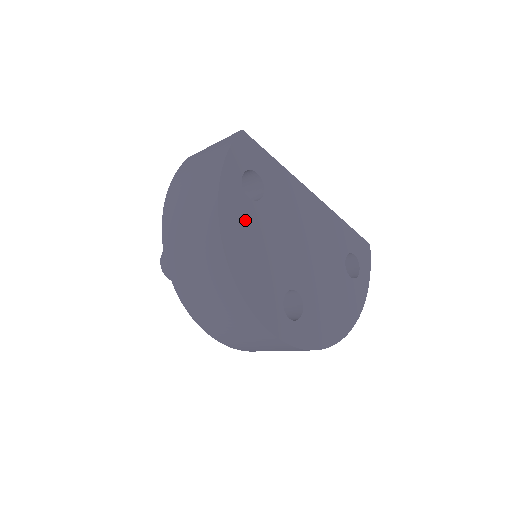
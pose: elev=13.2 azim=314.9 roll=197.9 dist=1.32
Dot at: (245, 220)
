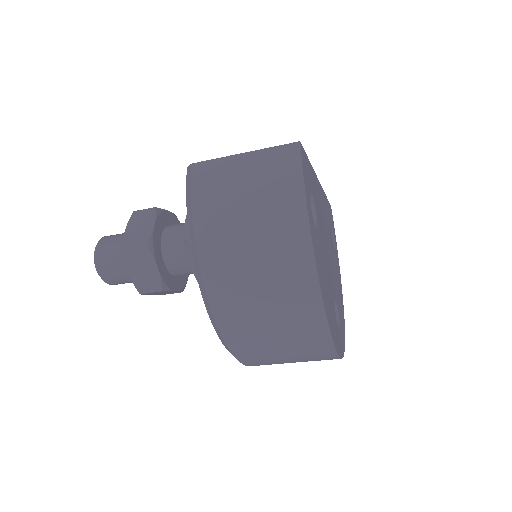
Dot at: (320, 258)
